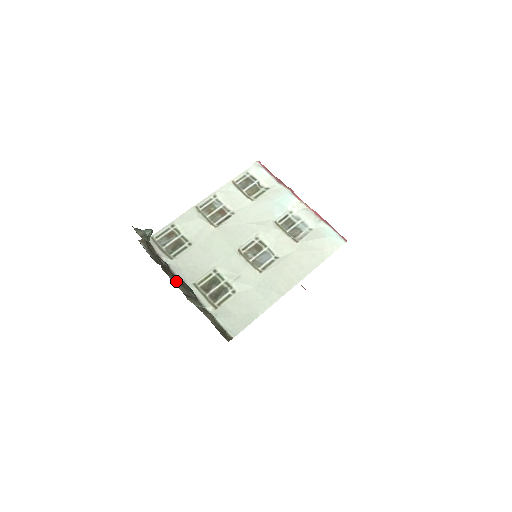
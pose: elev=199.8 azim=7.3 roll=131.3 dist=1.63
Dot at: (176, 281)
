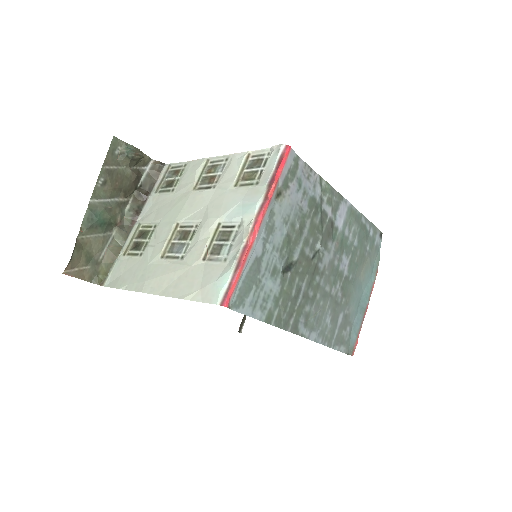
Dot at: (131, 210)
